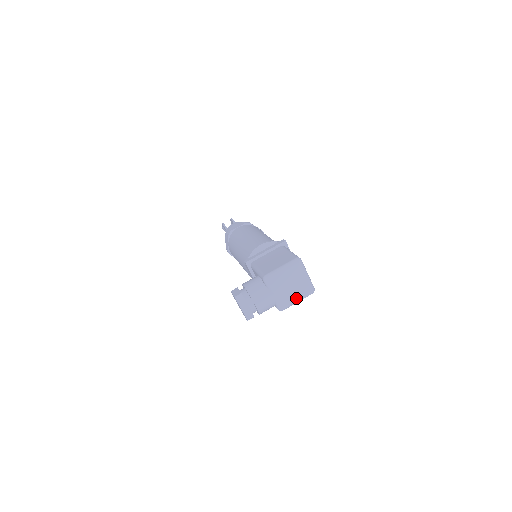
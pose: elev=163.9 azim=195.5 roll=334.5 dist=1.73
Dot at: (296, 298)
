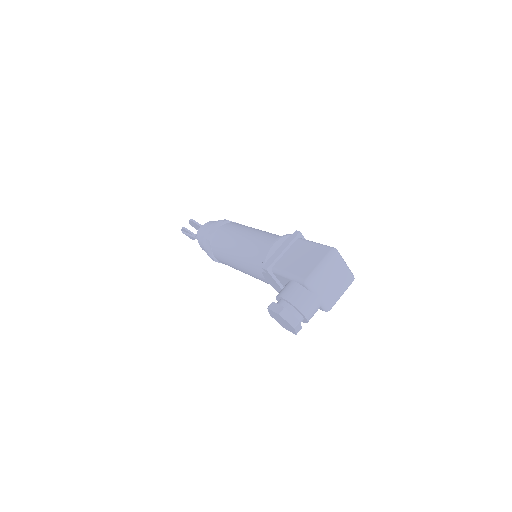
Dot at: (340, 292)
